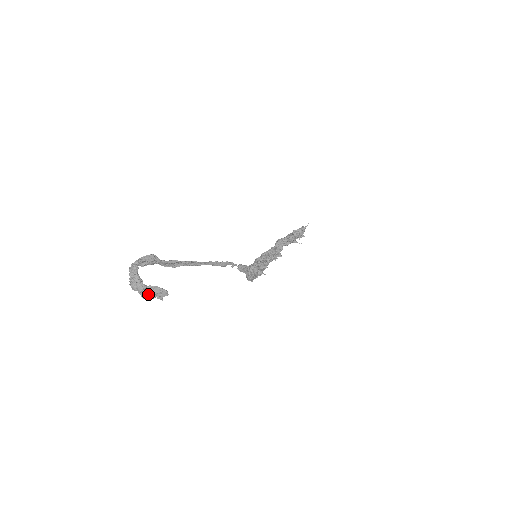
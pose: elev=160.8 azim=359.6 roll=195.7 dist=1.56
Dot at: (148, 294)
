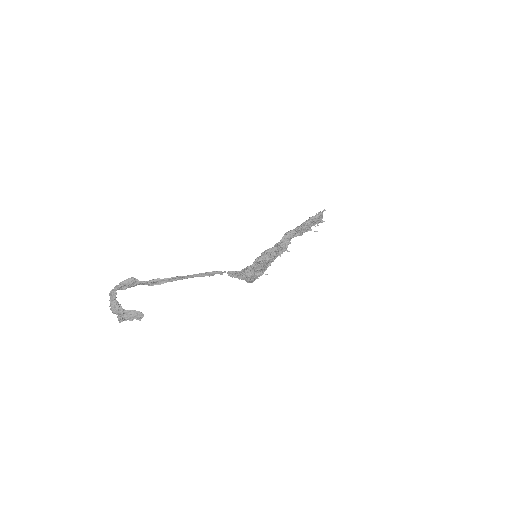
Dot at: (125, 318)
